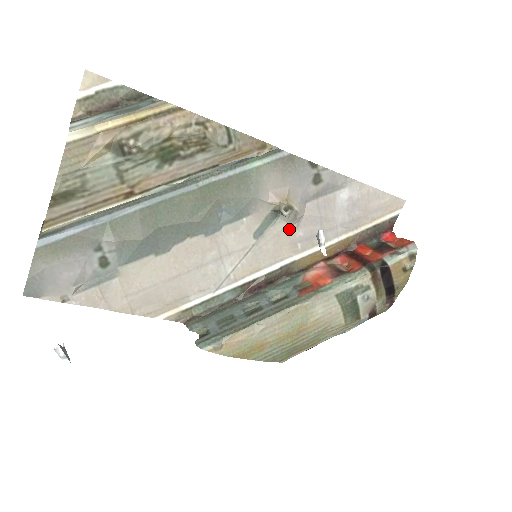
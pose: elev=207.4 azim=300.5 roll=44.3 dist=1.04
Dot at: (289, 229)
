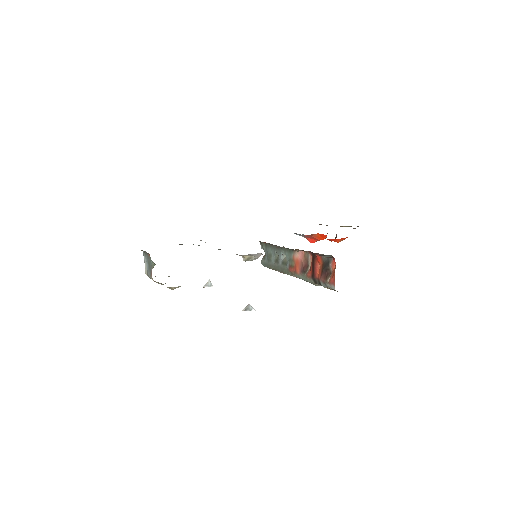
Dot at: occluded
